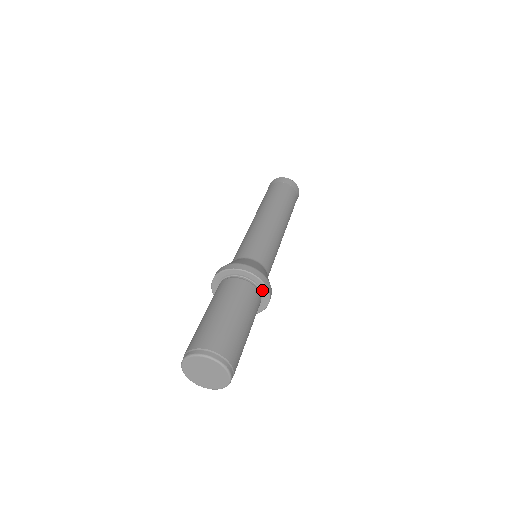
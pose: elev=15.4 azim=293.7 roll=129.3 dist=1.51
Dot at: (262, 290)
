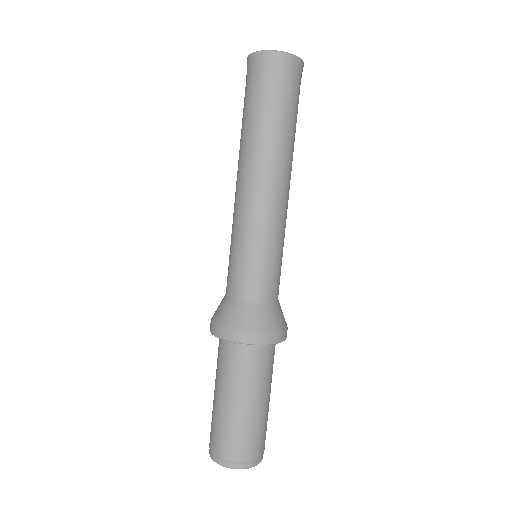
Dot at: occluded
